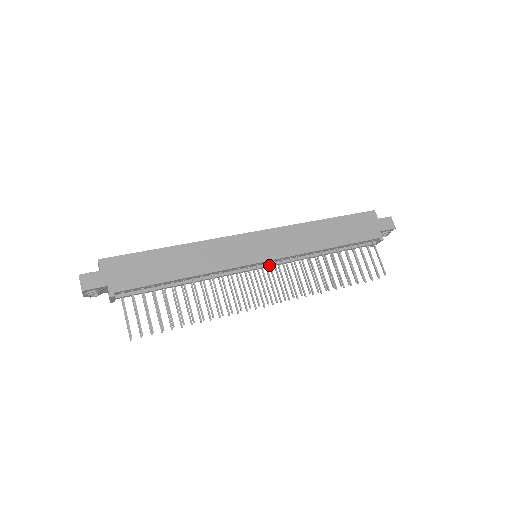
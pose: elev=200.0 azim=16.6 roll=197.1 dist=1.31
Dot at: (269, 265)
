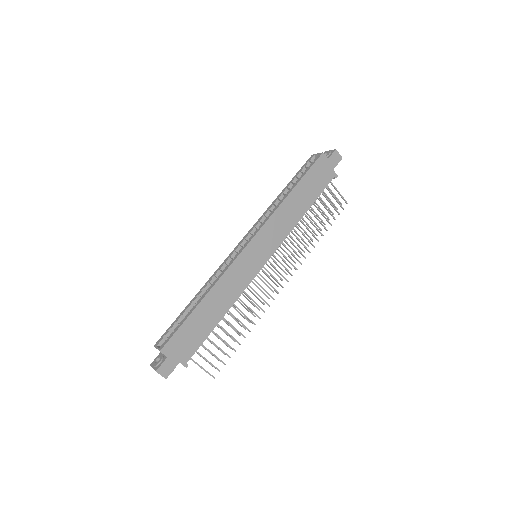
Dot at: occluded
